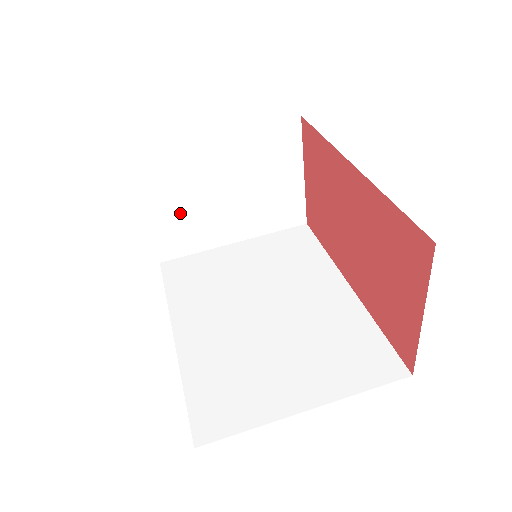
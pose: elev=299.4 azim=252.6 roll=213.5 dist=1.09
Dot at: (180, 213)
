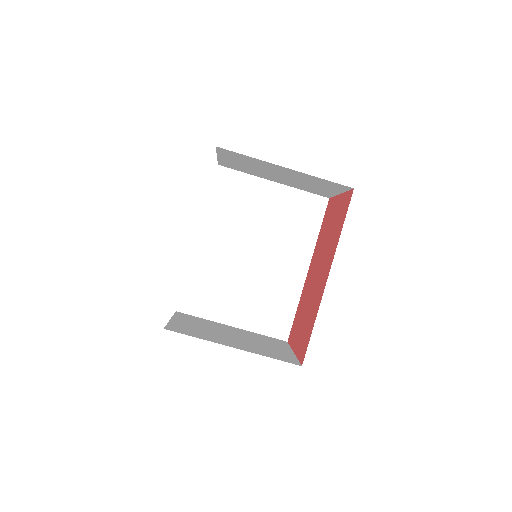
Dot at: (242, 165)
